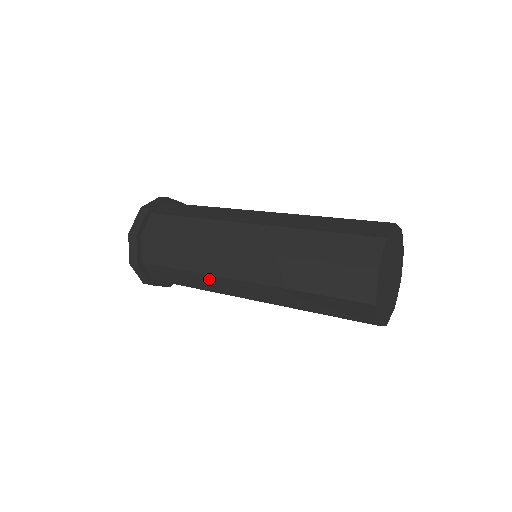
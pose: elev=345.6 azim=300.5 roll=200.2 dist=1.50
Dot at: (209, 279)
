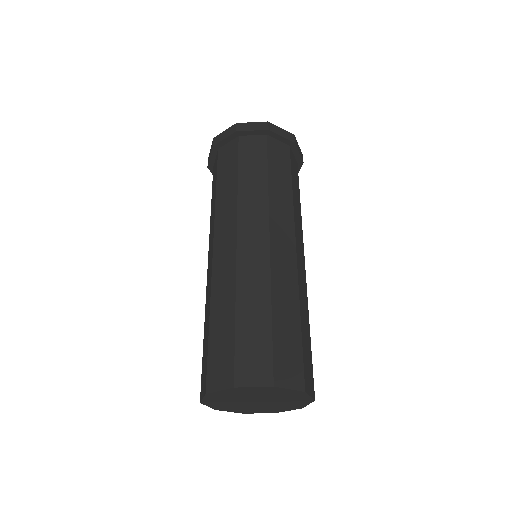
Dot at: occluded
